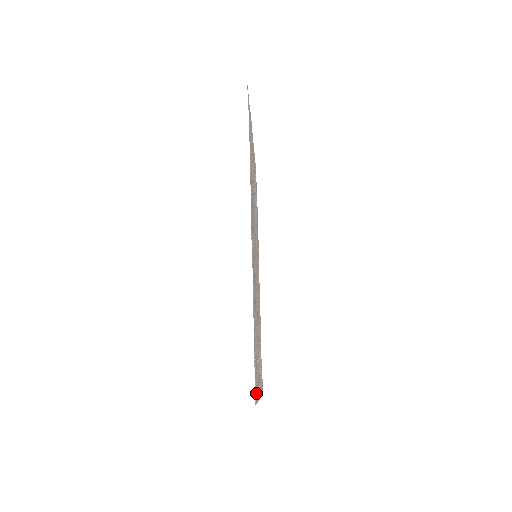
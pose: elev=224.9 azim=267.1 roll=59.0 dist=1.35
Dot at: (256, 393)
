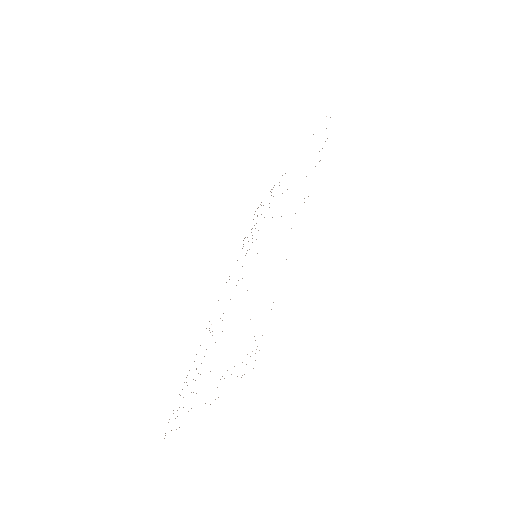
Dot at: occluded
